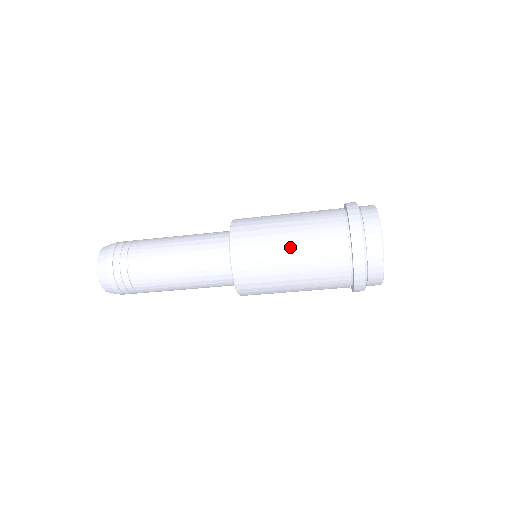
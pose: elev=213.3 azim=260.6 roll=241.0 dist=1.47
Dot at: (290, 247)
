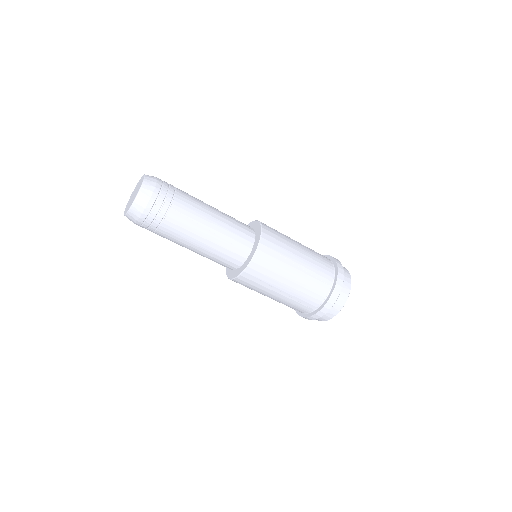
Dot at: (300, 256)
